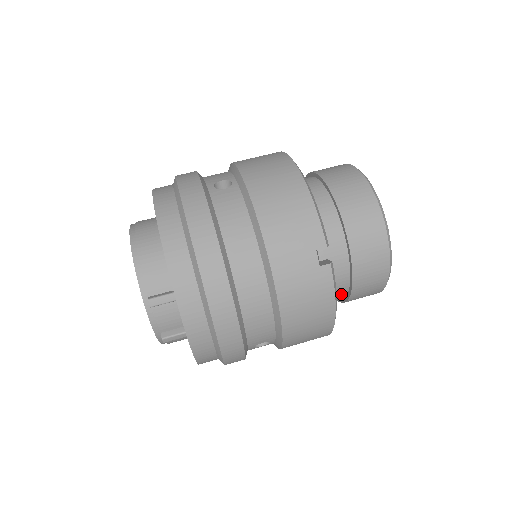
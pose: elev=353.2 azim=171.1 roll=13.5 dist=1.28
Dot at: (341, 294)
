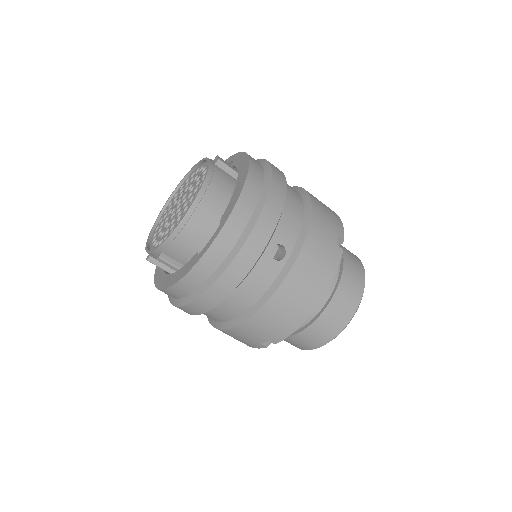
Dot at: occluded
